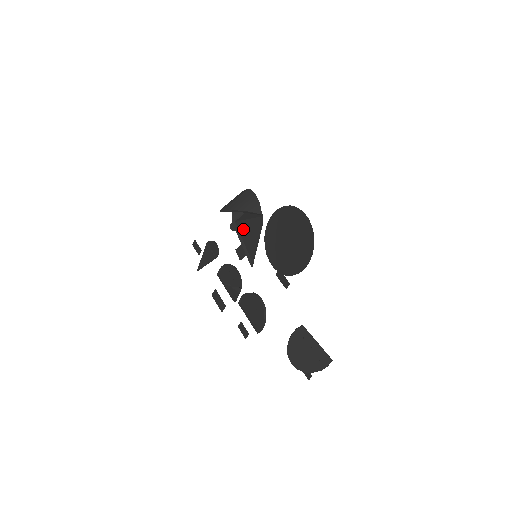
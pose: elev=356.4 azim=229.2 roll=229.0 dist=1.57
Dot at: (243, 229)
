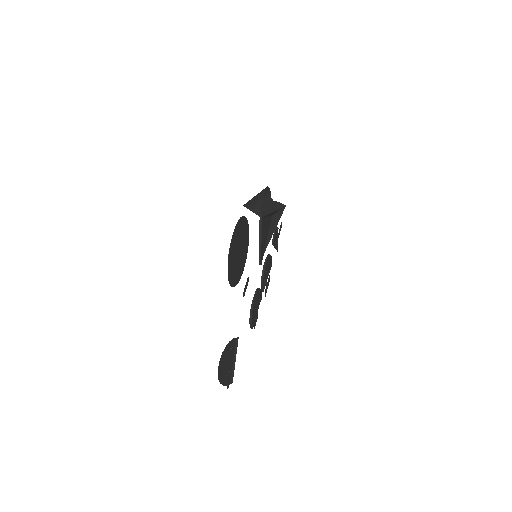
Dot at: (268, 225)
